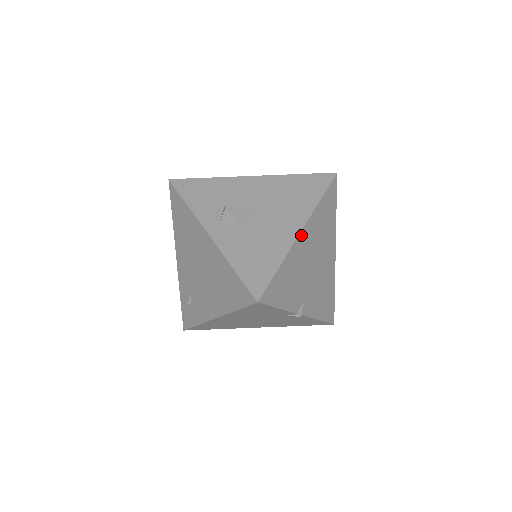
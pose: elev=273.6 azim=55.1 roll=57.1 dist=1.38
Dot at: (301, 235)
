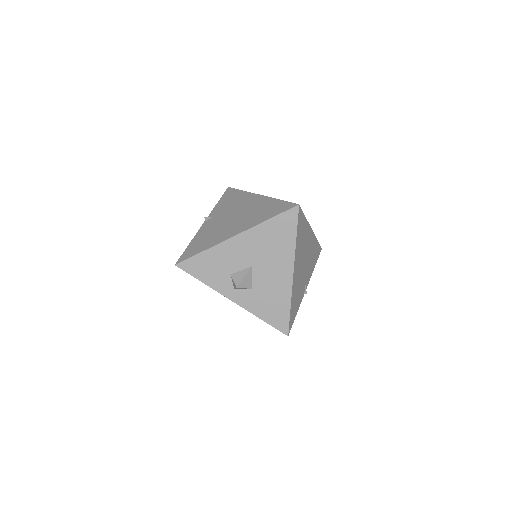
Dot at: (294, 274)
